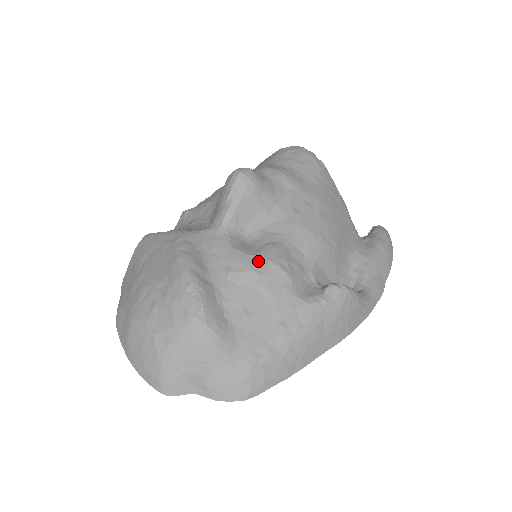
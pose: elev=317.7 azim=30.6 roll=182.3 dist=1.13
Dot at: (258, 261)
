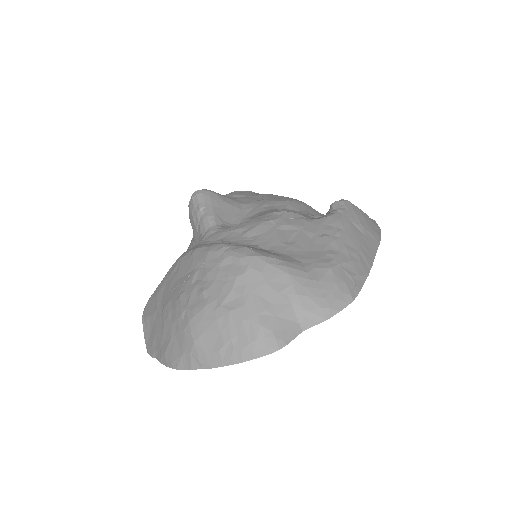
Dot at: (263, 217)
